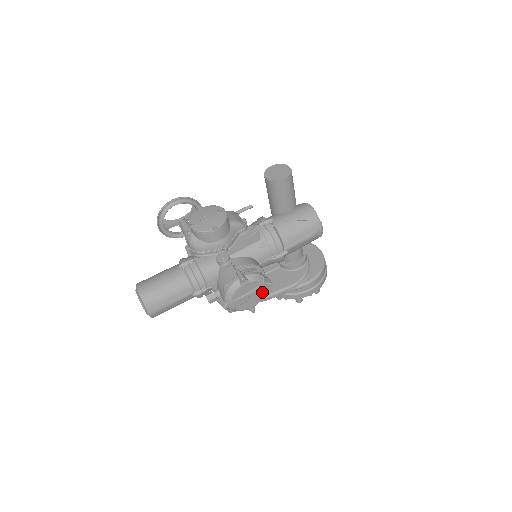
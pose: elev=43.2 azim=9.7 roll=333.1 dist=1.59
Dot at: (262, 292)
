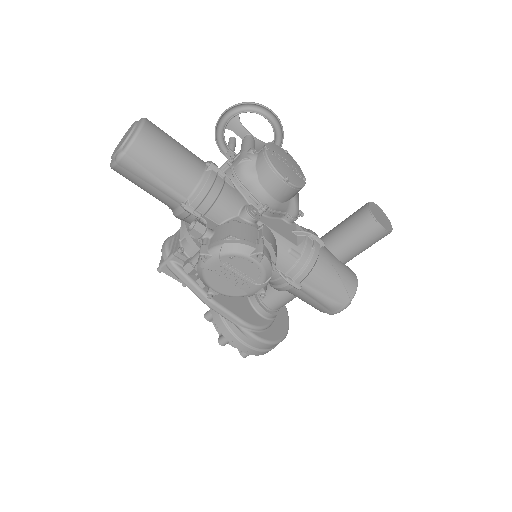
Dot at: (247, 290)
